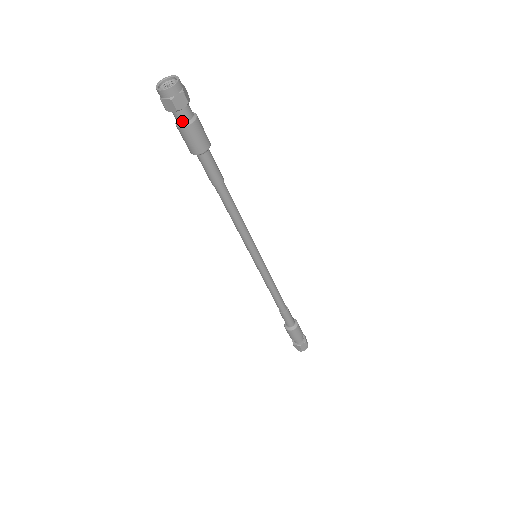
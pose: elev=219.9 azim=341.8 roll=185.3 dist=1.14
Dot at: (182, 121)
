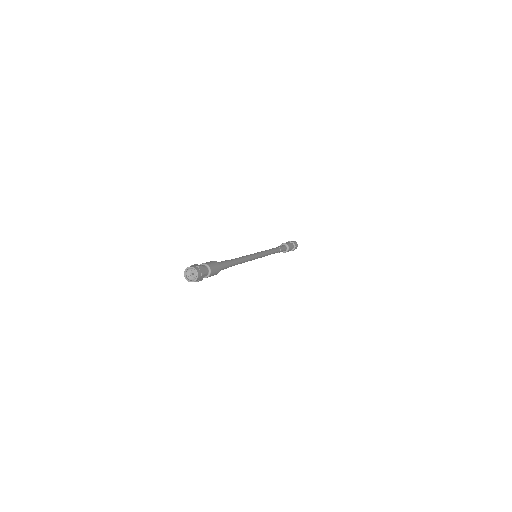
Dot at: occluded
